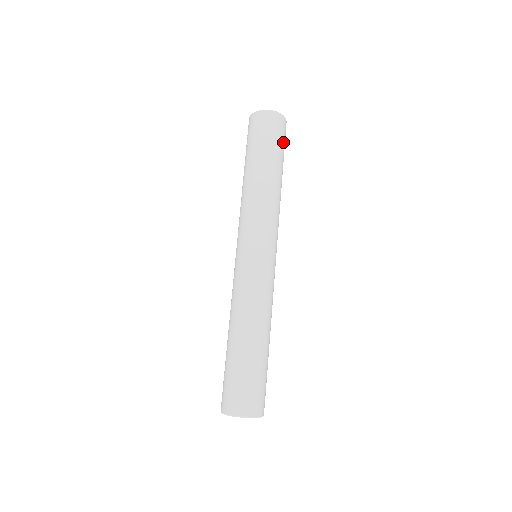
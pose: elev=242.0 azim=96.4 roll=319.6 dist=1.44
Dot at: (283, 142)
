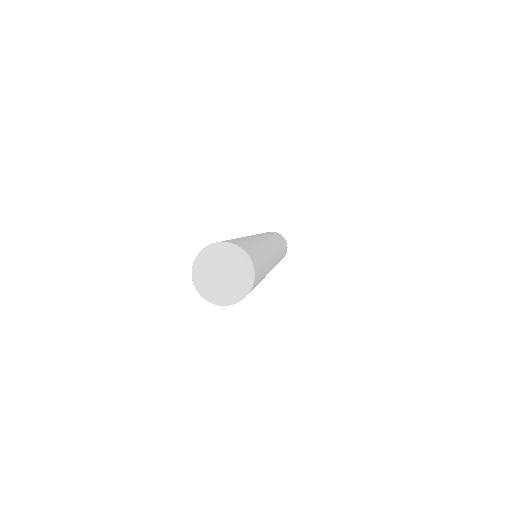
Dot at: (285, 244)
